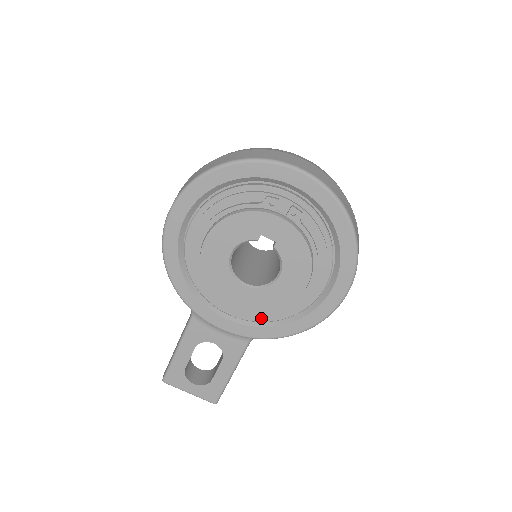
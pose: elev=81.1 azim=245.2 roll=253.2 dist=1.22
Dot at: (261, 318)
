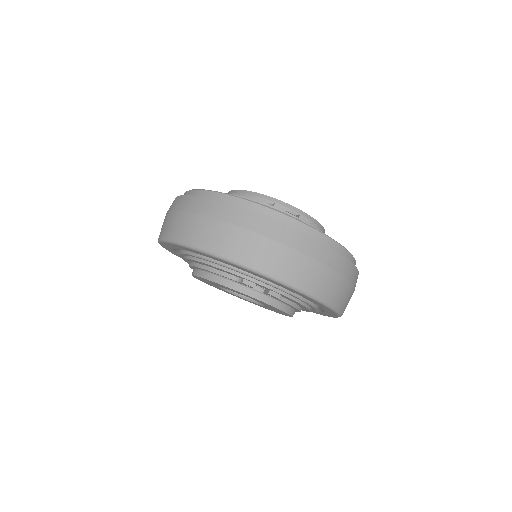
Dot at: occluded
